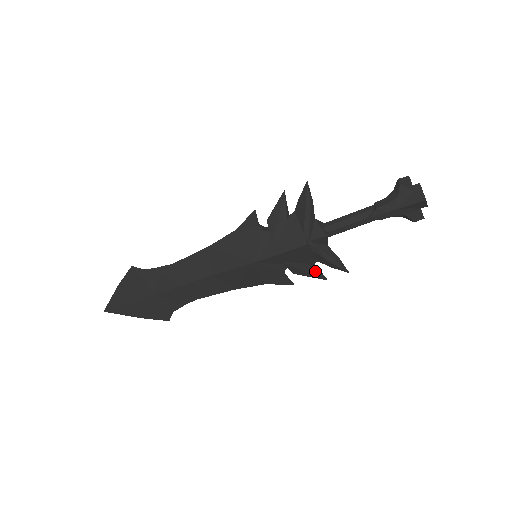
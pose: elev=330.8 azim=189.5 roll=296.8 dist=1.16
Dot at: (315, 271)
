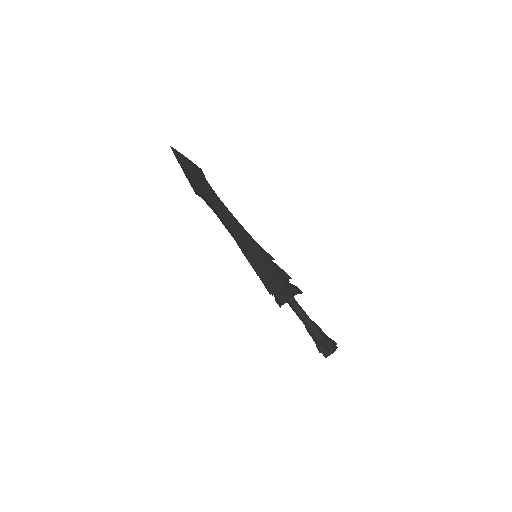
Dot at: (269, 291)
